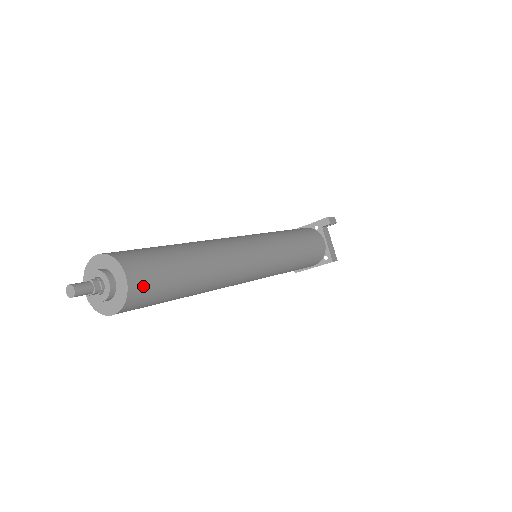
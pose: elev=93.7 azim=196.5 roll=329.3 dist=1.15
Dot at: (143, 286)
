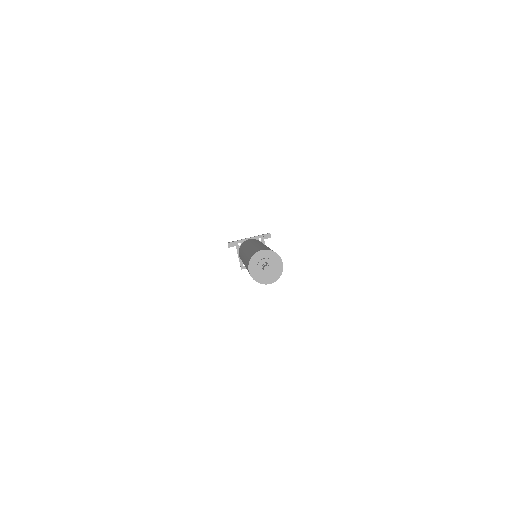
Dot at: occluded
